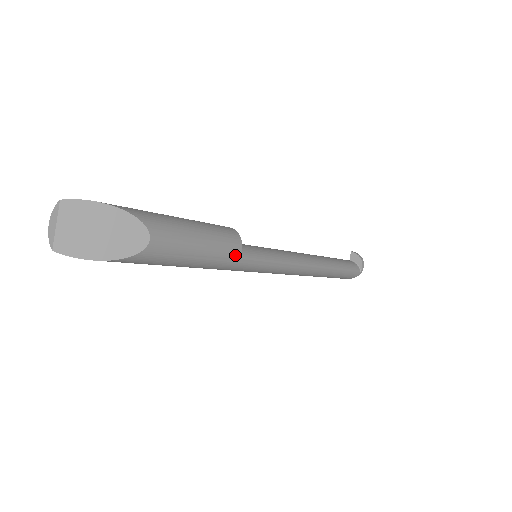
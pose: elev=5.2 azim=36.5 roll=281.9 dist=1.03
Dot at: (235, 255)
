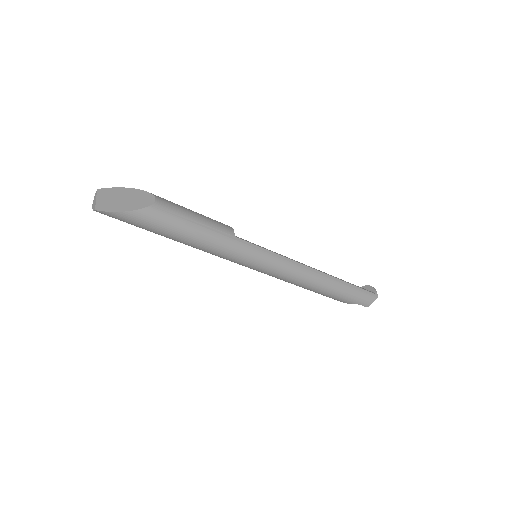
Dot at: (229, 232)
